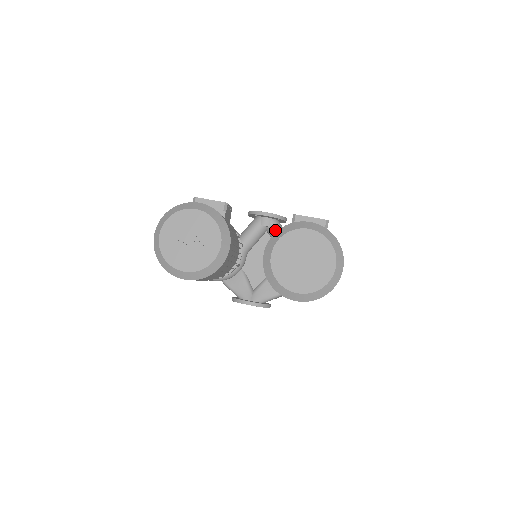
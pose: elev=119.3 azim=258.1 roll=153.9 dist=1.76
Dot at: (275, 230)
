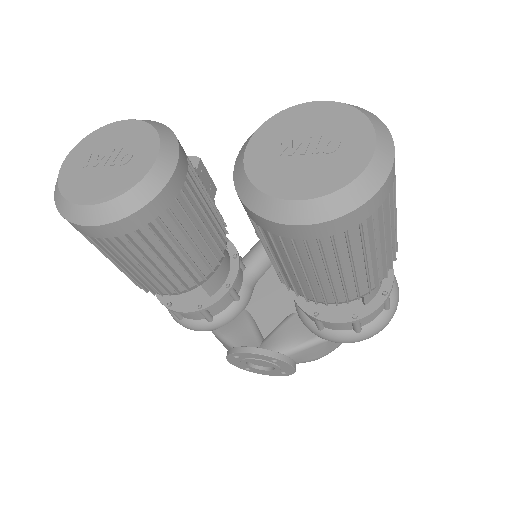
Dot at: occluded
